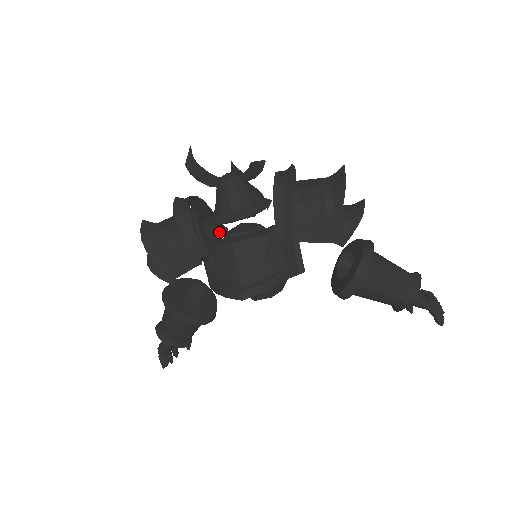
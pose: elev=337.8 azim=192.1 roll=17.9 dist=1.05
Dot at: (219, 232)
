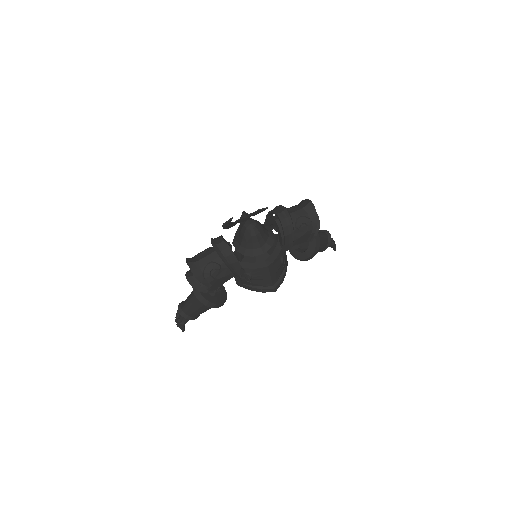
Dot at: occluded
